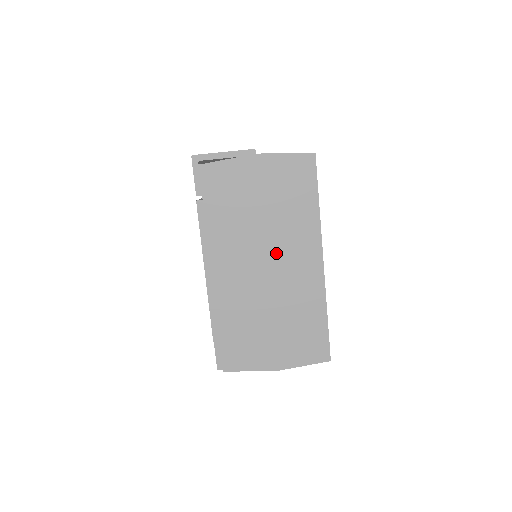
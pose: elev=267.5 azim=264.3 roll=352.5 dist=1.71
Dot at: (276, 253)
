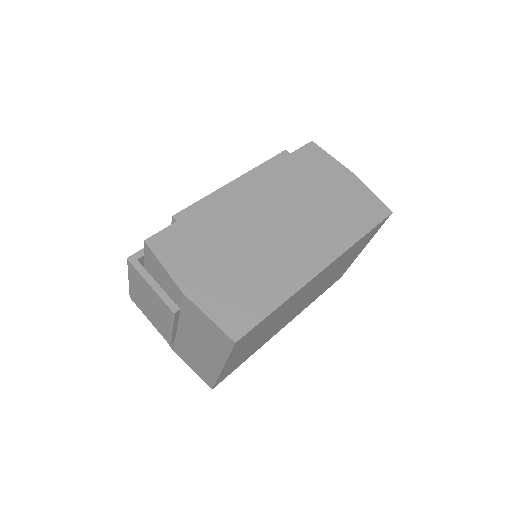
Dot at: (297, 226)
